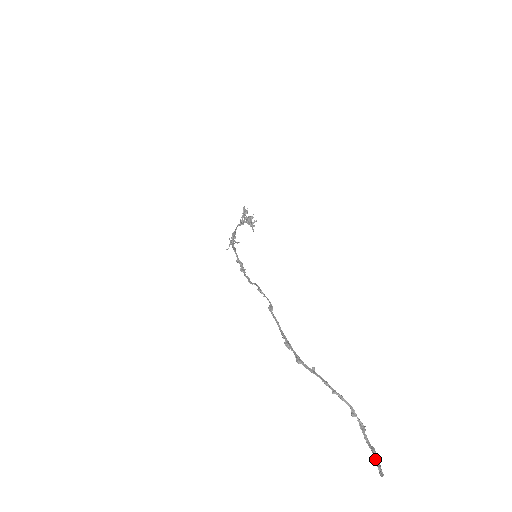
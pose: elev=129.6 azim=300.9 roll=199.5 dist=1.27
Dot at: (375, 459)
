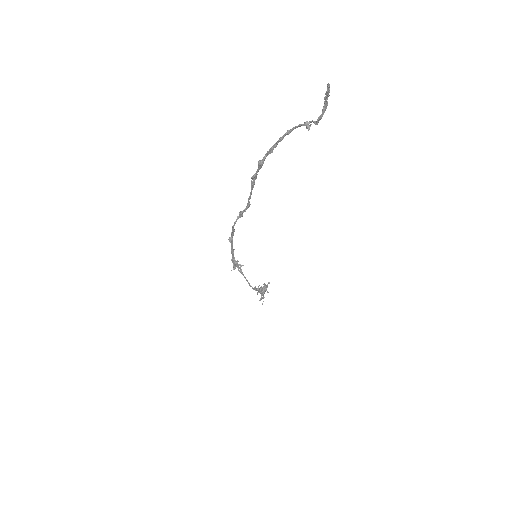
Dot at: (324, 98)
